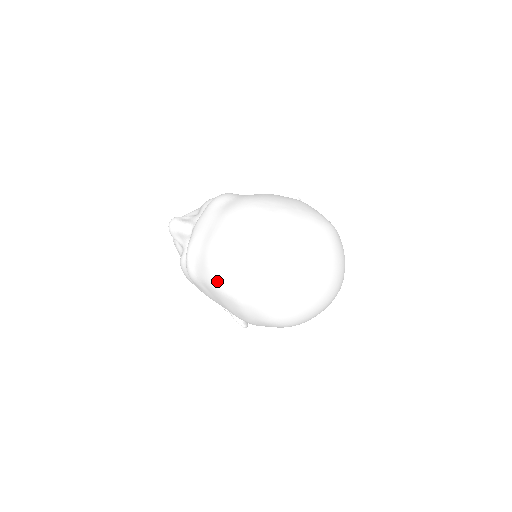
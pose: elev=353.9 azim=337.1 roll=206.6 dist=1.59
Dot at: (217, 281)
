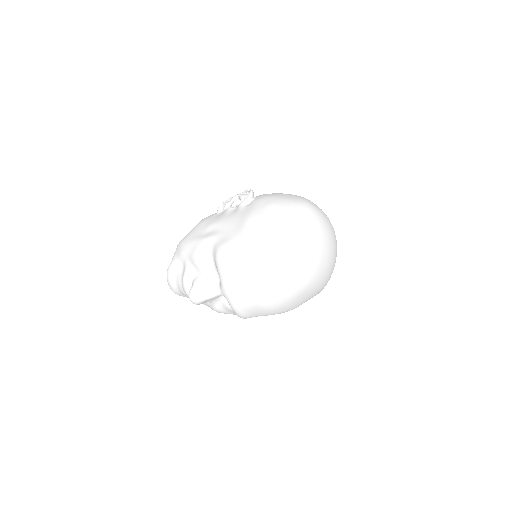
Dot at: (279, 311)
